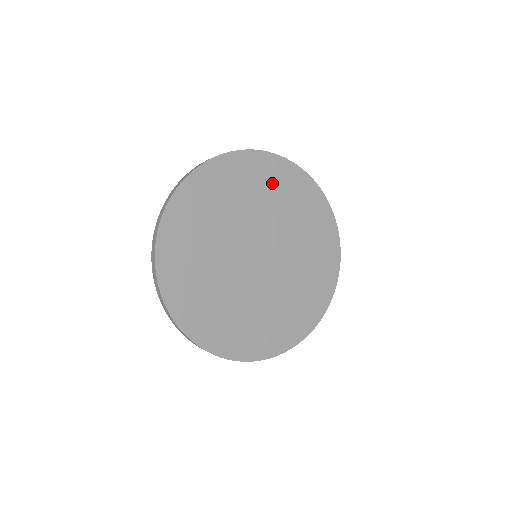
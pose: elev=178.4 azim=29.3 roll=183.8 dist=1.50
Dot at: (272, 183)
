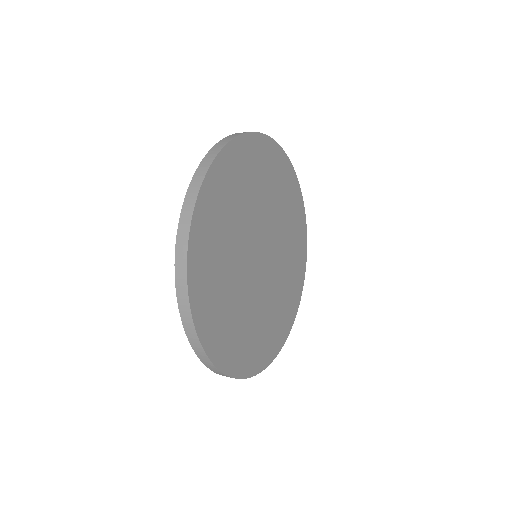
Dot at: (263, 169)
